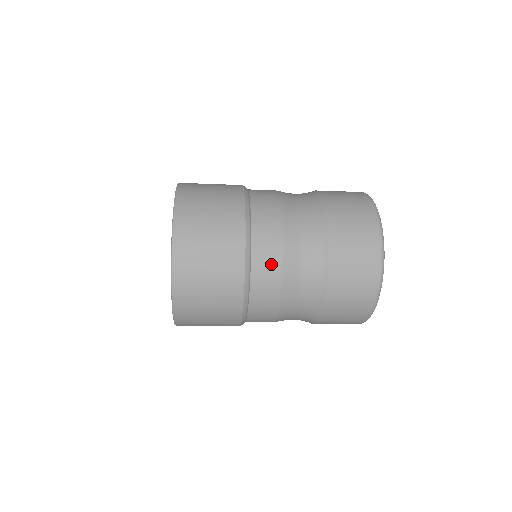
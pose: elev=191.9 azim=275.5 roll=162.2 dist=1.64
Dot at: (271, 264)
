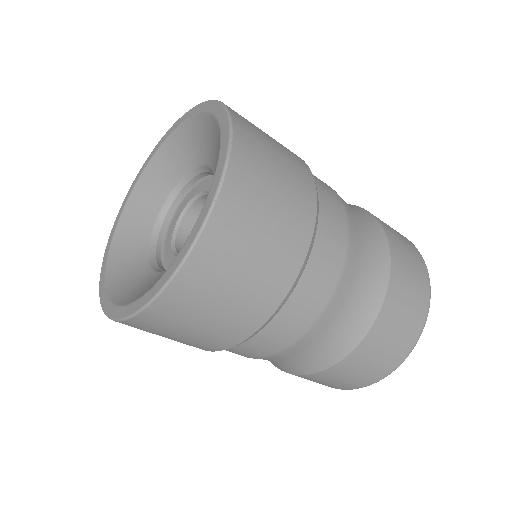
Dot at: (332, 195)
